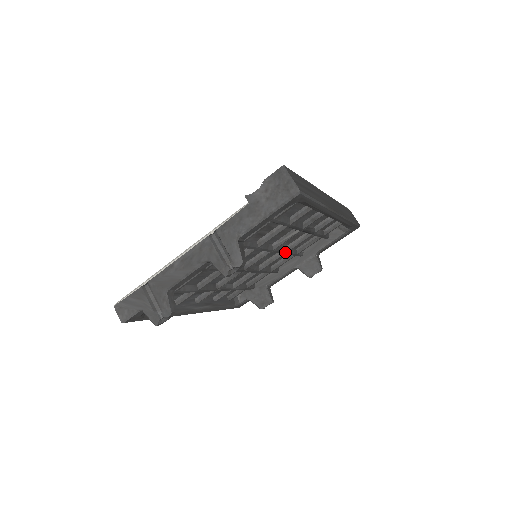
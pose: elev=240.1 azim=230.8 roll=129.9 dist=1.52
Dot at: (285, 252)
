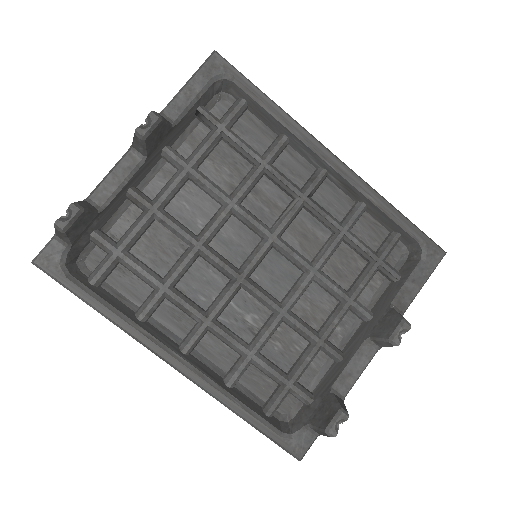
Dot at: (310, 266)
